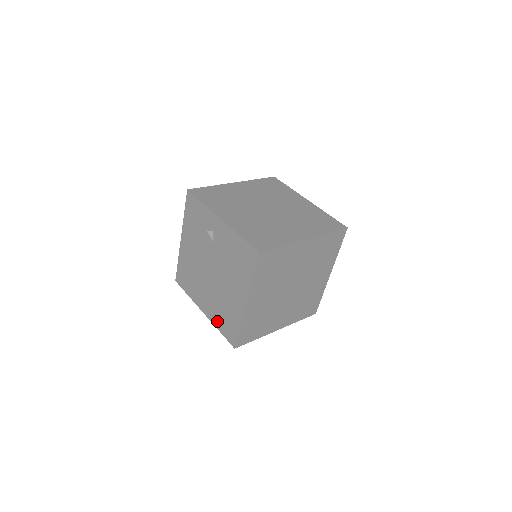
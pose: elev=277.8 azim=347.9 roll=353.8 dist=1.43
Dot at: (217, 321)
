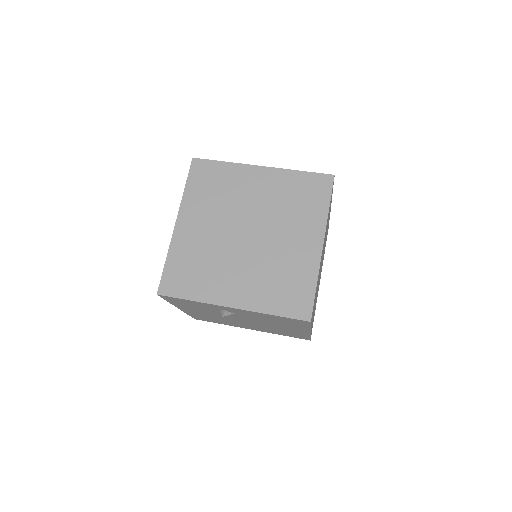
Dot at: (276, 333)
